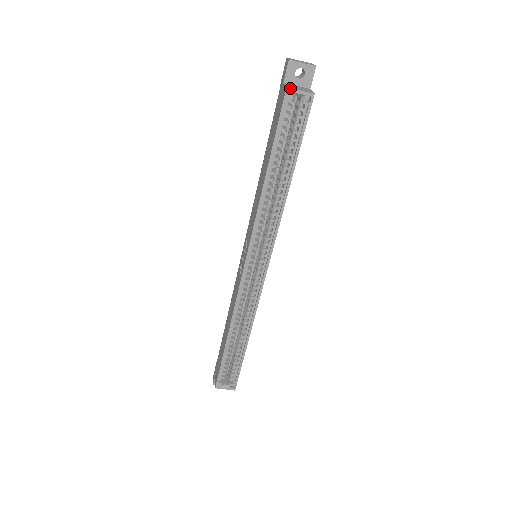
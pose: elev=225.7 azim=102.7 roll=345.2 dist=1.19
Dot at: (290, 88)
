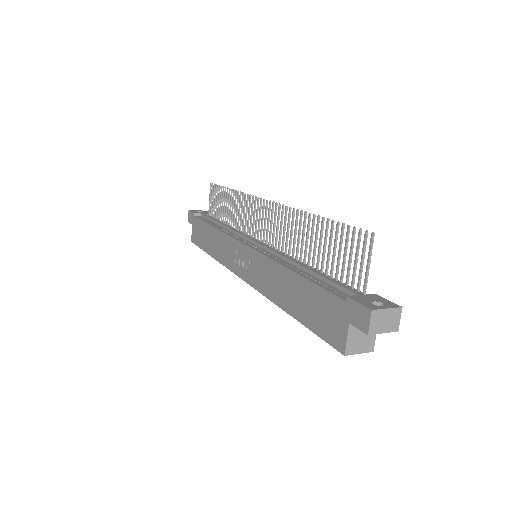
Dot at: occluded
